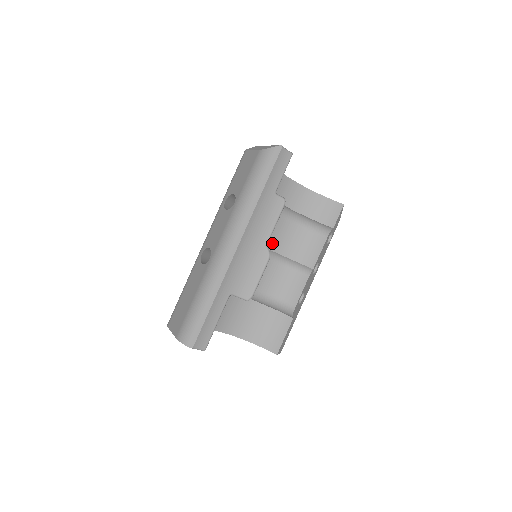
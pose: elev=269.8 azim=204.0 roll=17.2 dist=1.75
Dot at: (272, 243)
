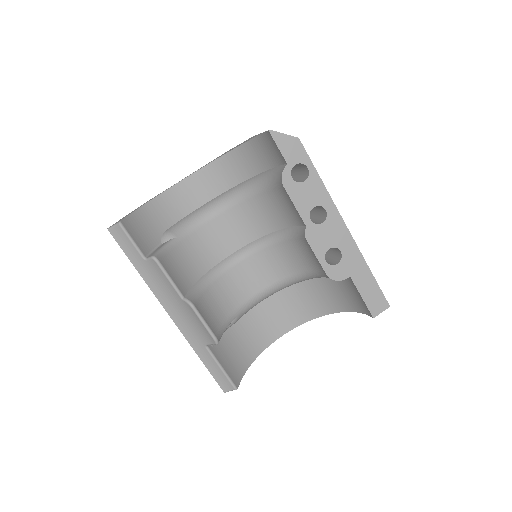
Dot at: (264, 227)
